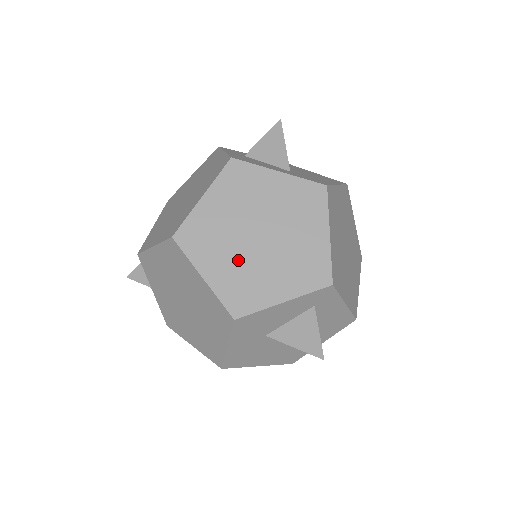
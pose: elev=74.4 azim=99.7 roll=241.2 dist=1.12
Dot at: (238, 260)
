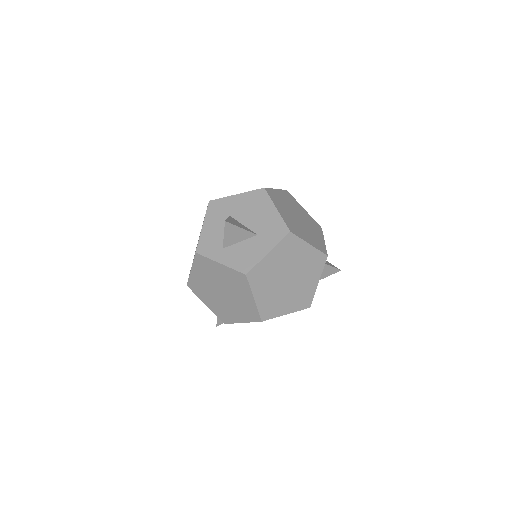
Dot at: (291, 295)
